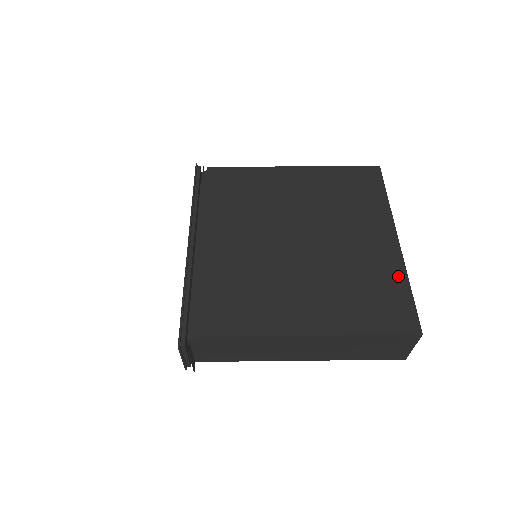
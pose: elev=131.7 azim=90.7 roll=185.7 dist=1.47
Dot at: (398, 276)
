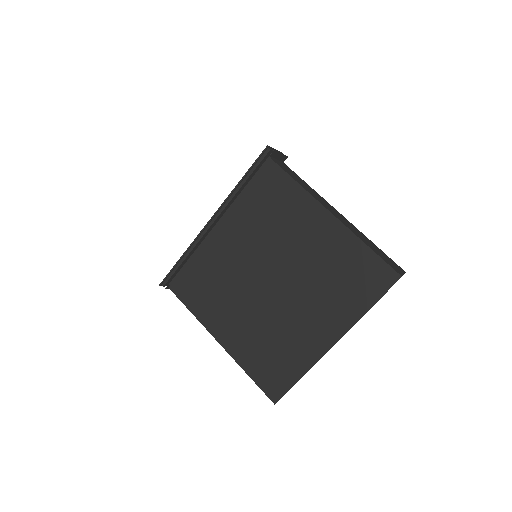
Dot at: (302, 365)
